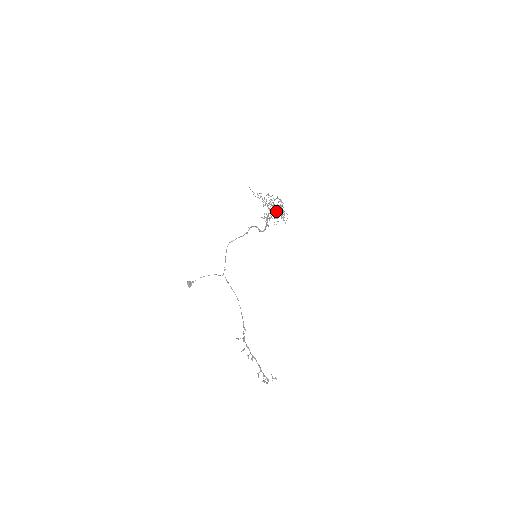
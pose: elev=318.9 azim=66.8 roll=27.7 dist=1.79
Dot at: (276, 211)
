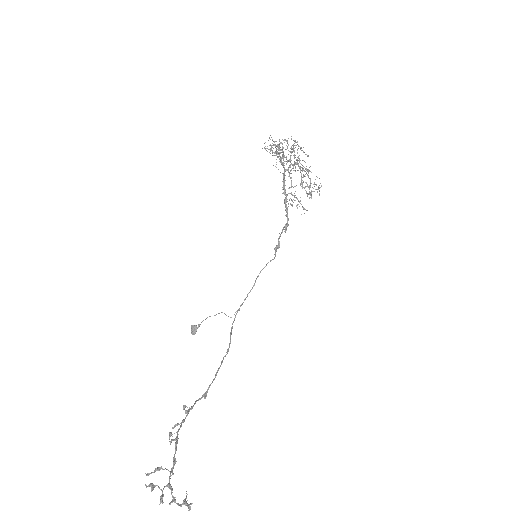
Dot at: (274, 144)
